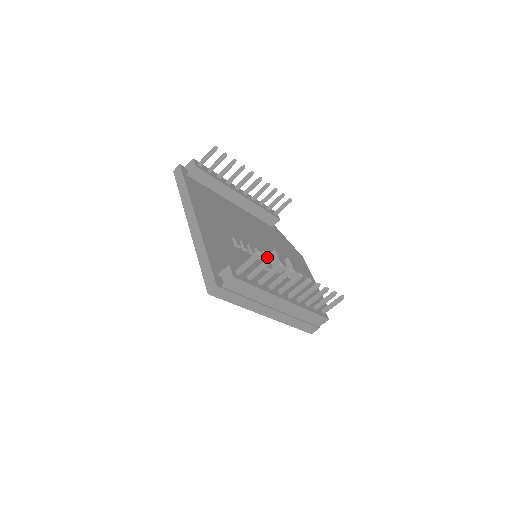
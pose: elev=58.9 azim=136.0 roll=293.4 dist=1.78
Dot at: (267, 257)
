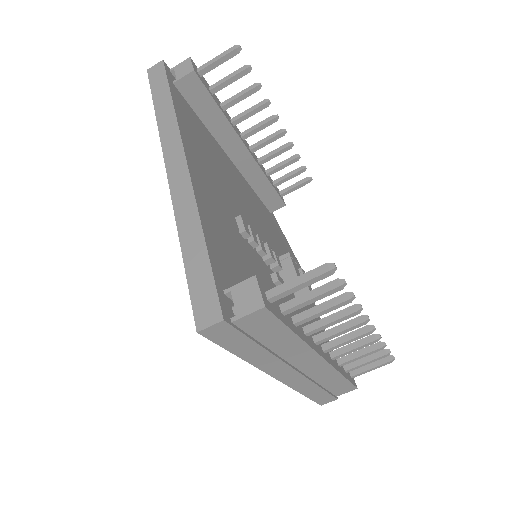
Dot at: (279, 263)
